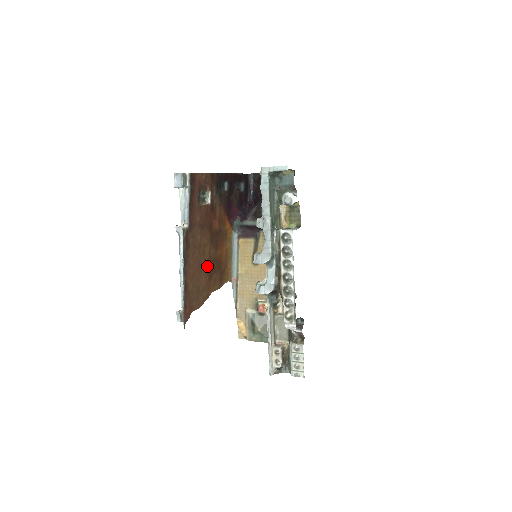
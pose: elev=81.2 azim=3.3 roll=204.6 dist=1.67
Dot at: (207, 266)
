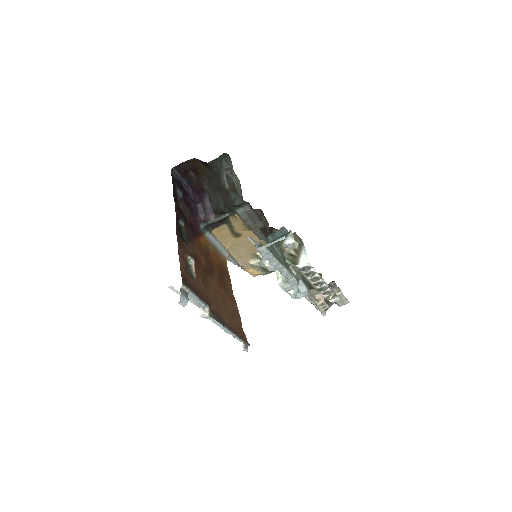
Dot at: (222, 291)
